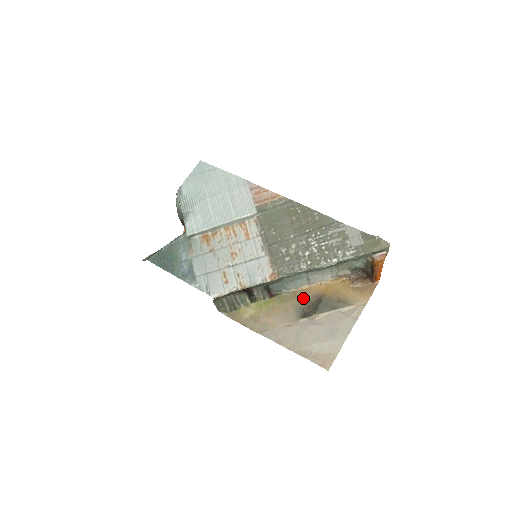
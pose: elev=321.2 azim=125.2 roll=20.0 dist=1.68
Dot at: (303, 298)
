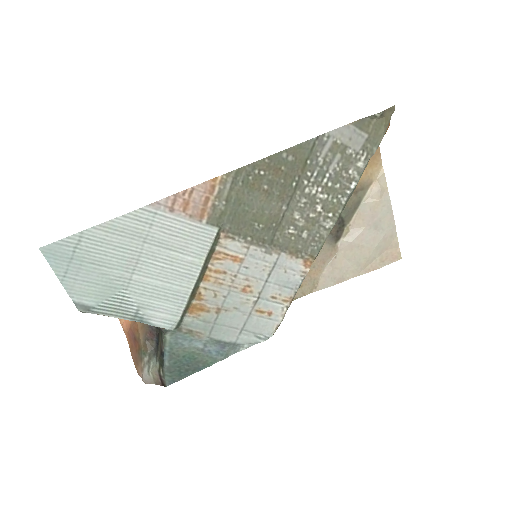
Dot at: occluded
